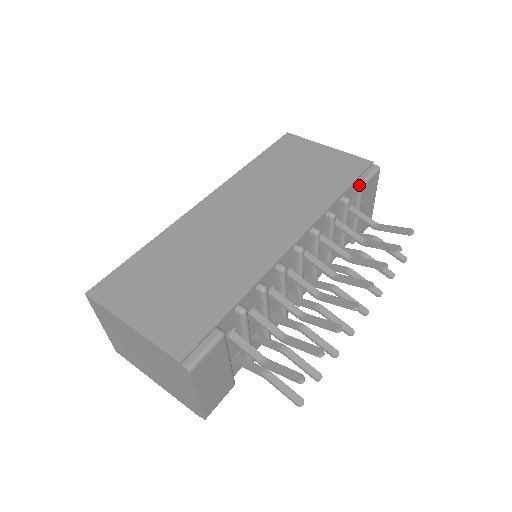
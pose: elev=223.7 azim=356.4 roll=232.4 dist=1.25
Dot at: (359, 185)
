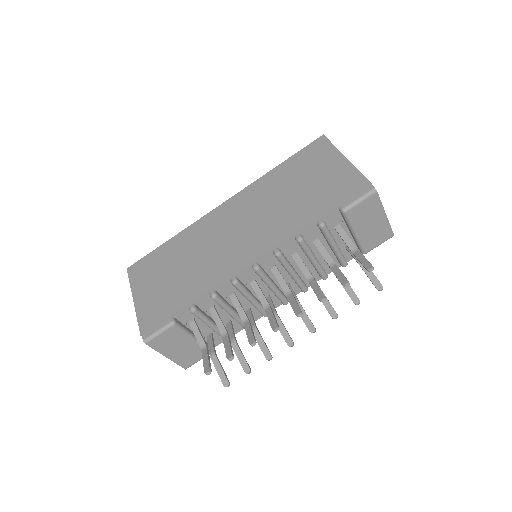
Dot at: (341, 210)
